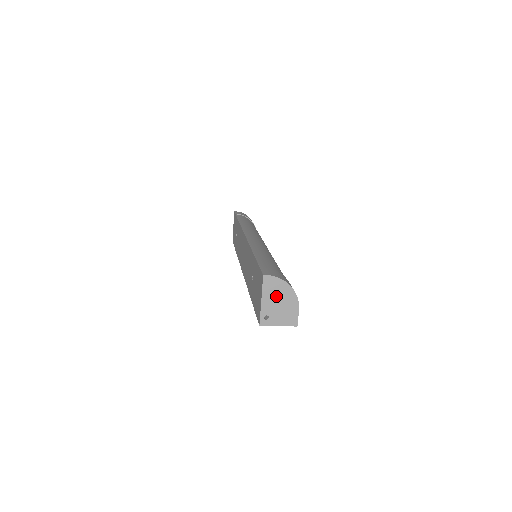
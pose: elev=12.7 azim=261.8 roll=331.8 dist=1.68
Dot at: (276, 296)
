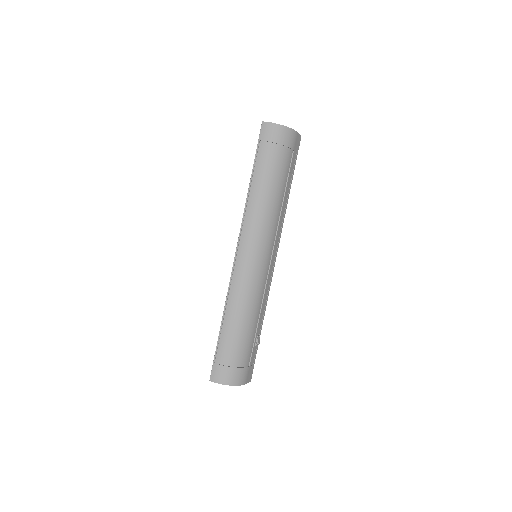
Dot at: occluded
